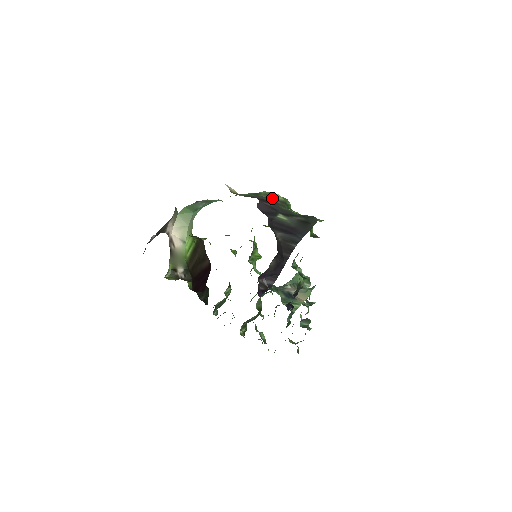
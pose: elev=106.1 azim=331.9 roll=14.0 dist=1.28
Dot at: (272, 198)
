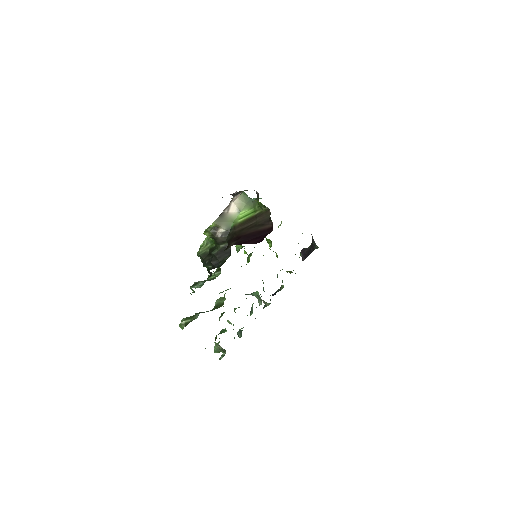
Dot at: occluded
